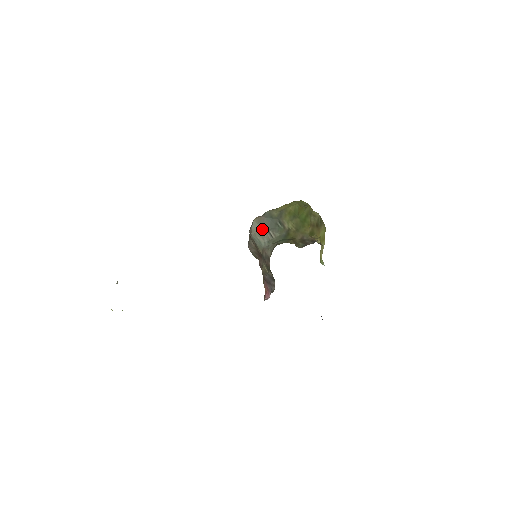
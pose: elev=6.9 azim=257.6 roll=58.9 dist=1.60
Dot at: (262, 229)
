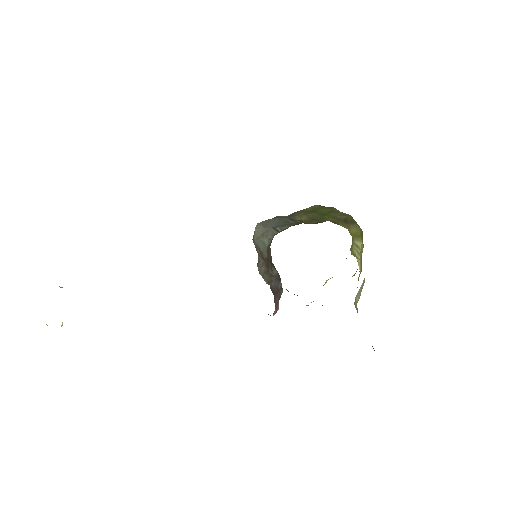
Dot at: (266, 229)
